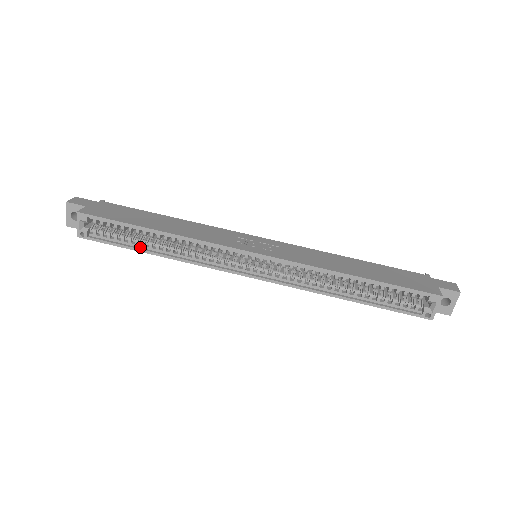
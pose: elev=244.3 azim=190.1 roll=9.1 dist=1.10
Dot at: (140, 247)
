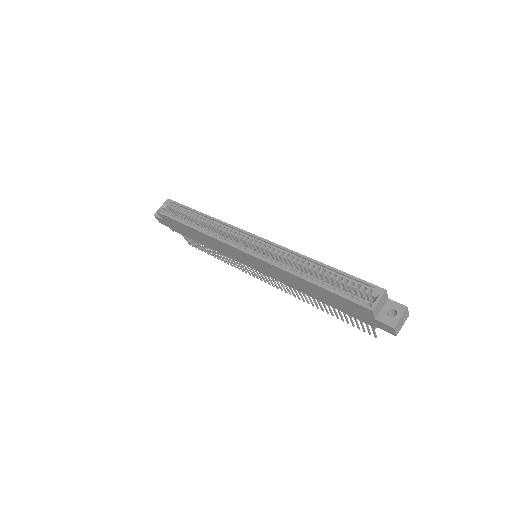
Dot at: (187, 224)
